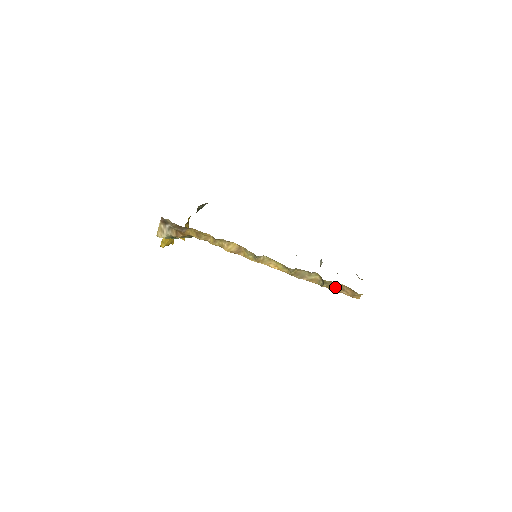
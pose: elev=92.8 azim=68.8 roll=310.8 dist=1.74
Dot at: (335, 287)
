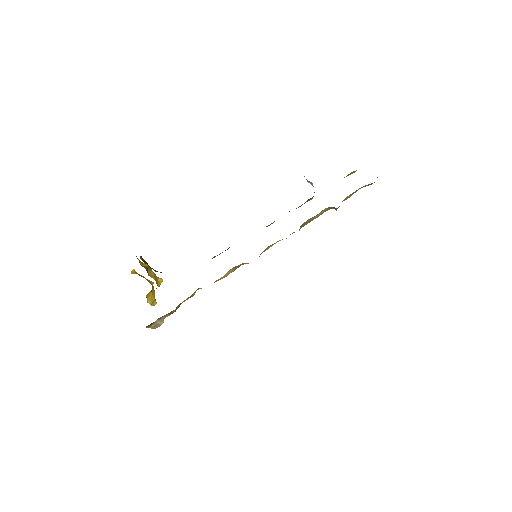
Dot at: (348, 197)
